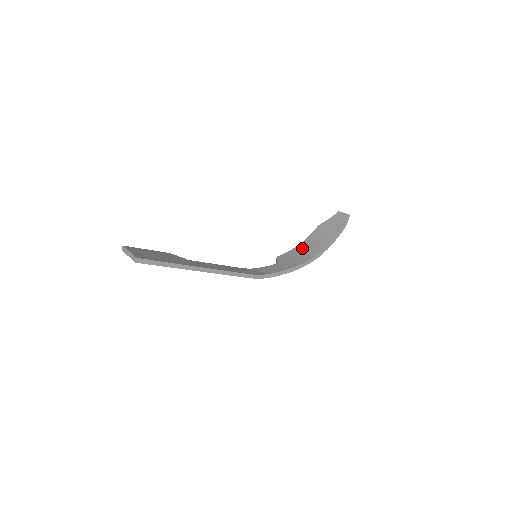
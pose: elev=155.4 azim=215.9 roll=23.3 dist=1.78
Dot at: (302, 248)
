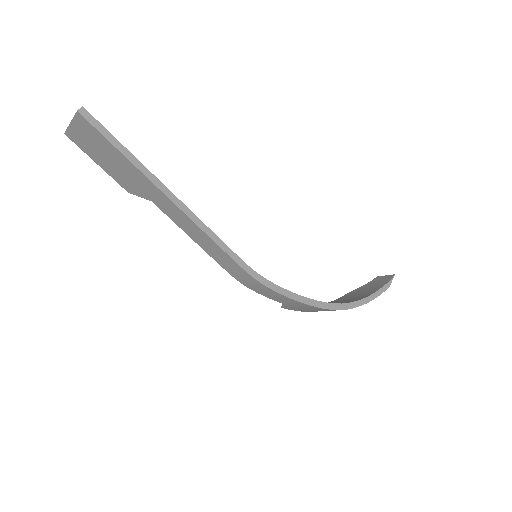
Dot at: occluded
